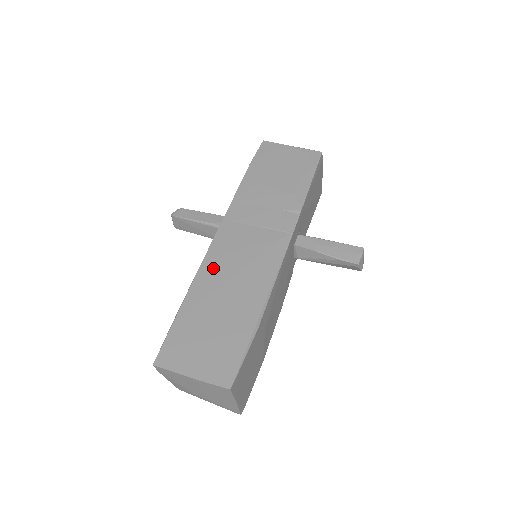
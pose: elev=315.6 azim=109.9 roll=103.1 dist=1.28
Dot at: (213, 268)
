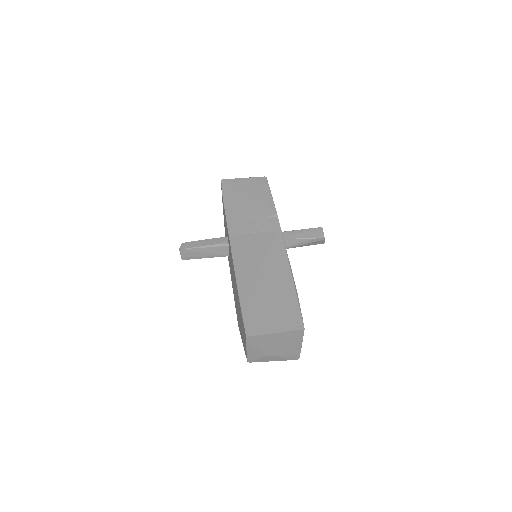
Dot at: (244, 267)
